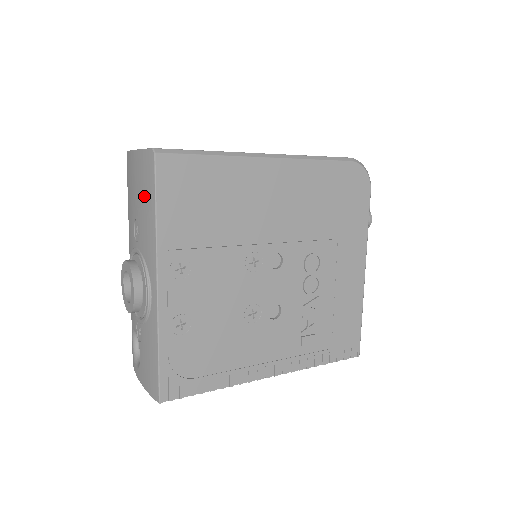
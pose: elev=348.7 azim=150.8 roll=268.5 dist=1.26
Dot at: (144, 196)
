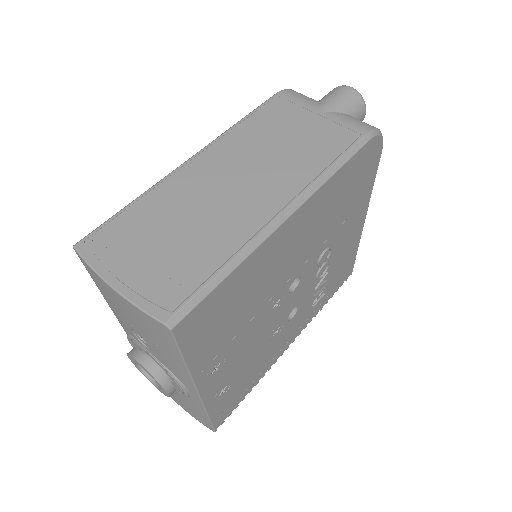
Dot at: (155, 340)
